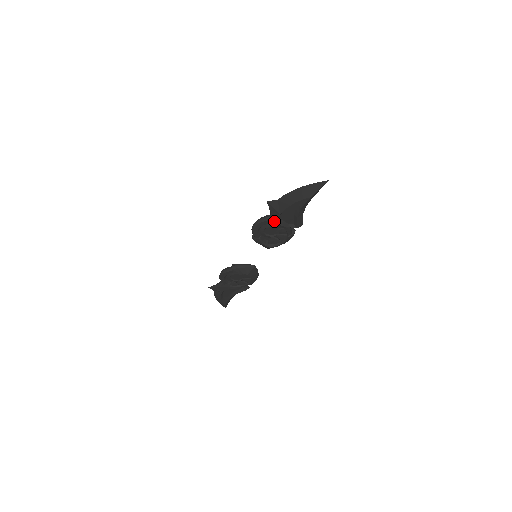
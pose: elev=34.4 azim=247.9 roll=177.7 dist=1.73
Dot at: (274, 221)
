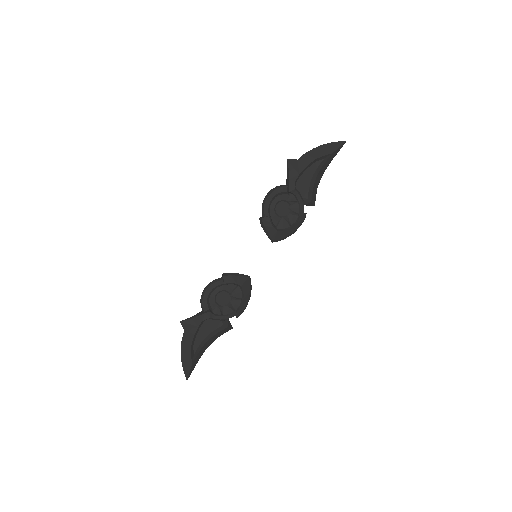
Dot at: (291, 185)
